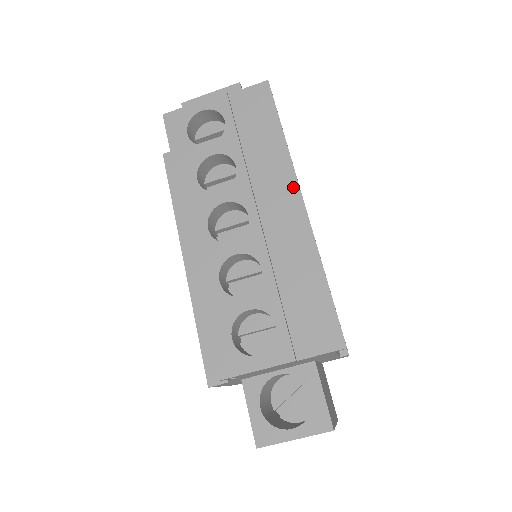
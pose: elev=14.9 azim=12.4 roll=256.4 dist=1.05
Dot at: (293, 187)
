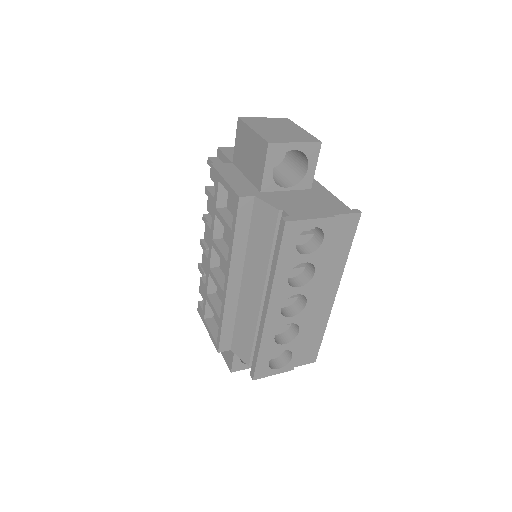
Dot at: (335, 288)
